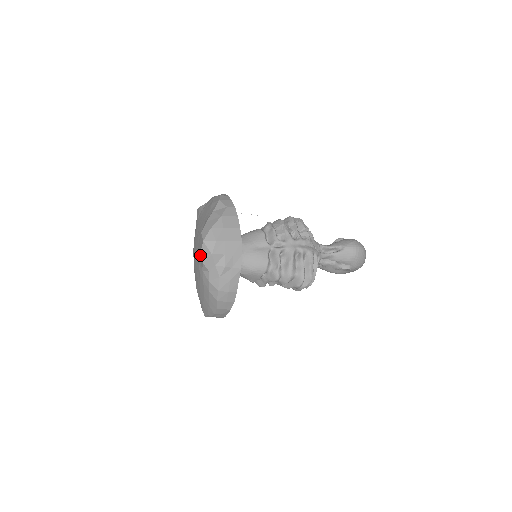
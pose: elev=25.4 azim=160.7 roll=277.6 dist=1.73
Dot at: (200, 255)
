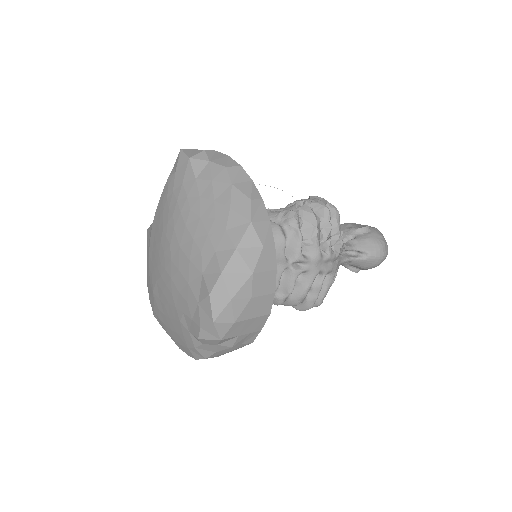
Dot at: (196, 326)
